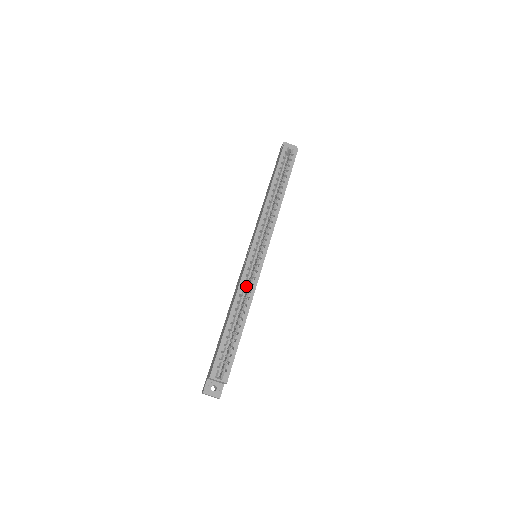
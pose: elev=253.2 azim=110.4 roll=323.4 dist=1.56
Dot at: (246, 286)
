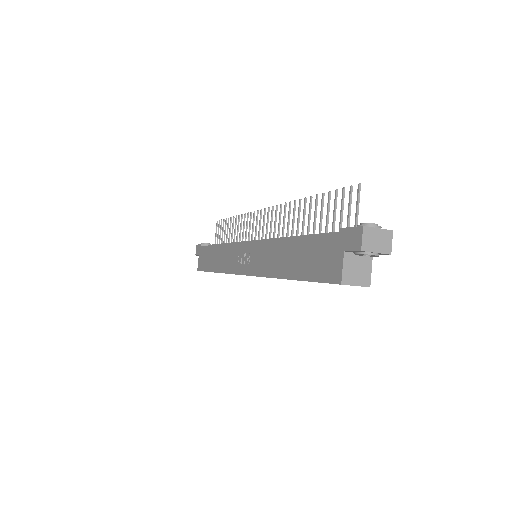
Dot at: occluded
